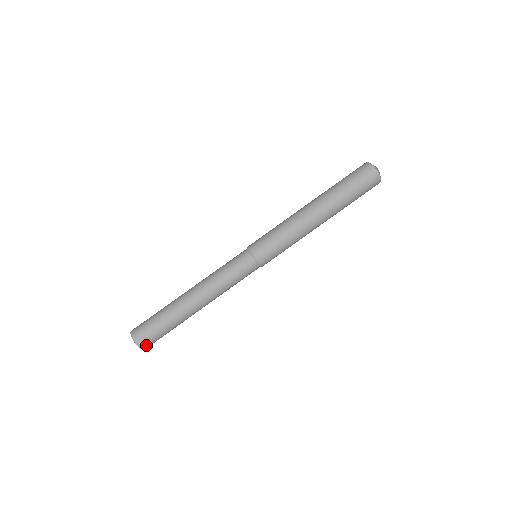
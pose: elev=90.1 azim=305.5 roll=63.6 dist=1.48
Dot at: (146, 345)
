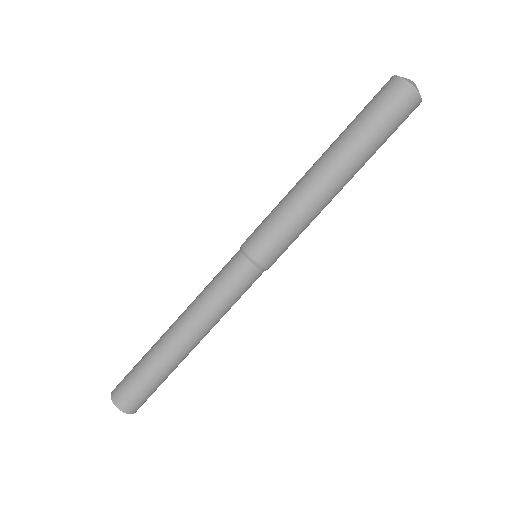
Dot at: (135, 408)
